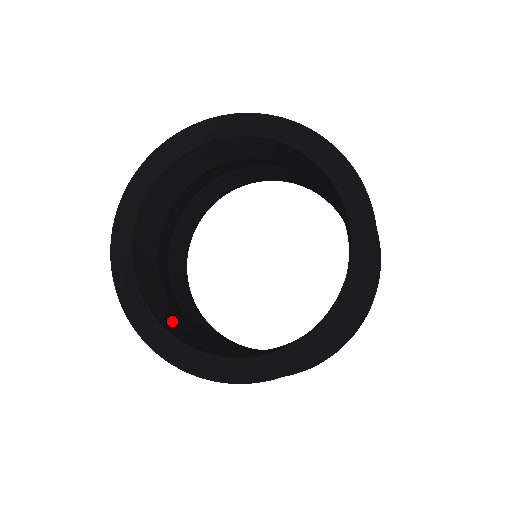
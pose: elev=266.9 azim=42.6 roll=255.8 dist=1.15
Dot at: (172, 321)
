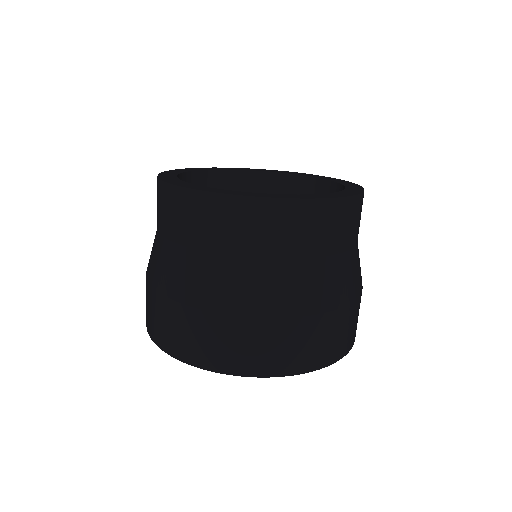
Dot at: occluded
